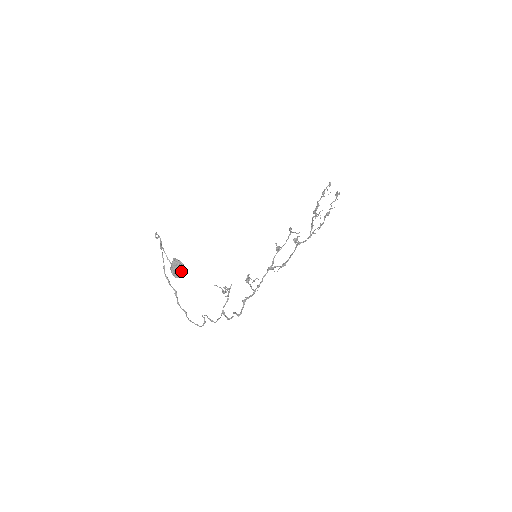
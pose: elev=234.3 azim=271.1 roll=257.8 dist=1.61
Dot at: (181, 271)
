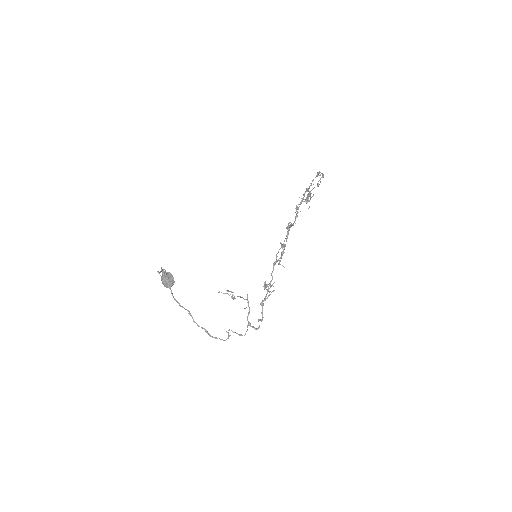
Dot at: (169, 280)
